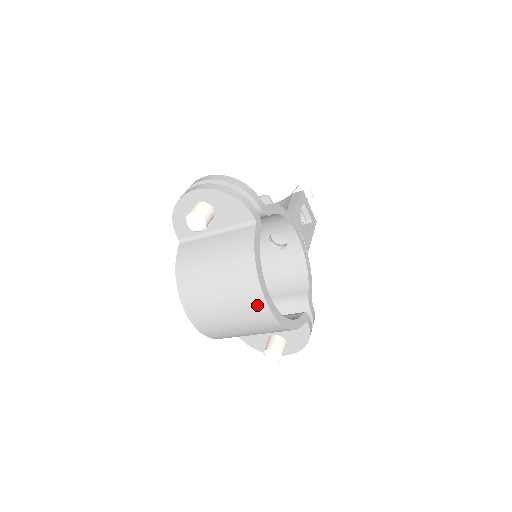
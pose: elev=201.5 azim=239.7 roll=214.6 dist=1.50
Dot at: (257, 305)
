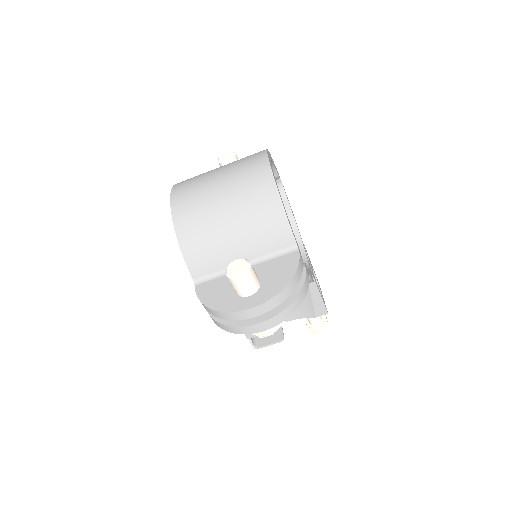
Dot at: (256, 159)
